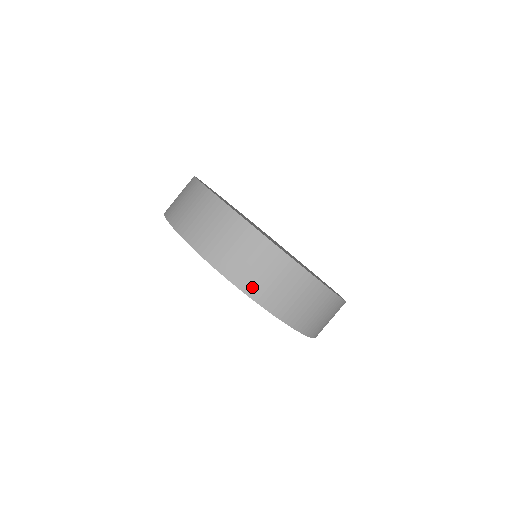
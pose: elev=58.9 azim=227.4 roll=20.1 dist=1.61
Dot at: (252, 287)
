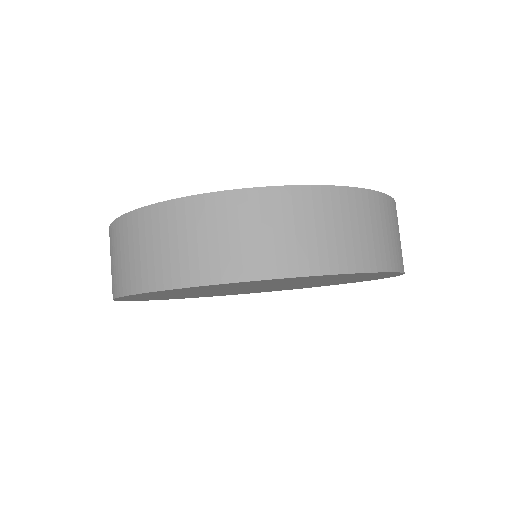
Dot at: (211, 269)
